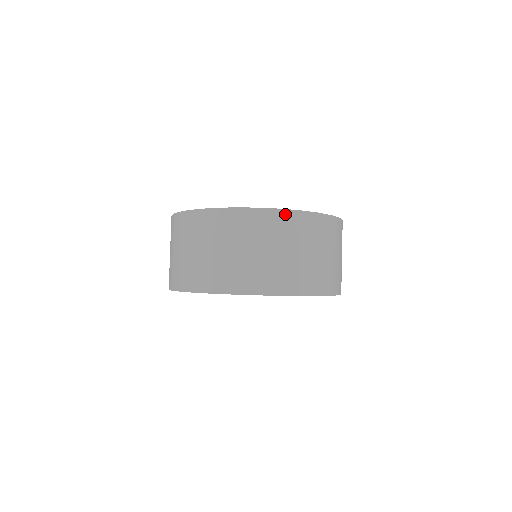
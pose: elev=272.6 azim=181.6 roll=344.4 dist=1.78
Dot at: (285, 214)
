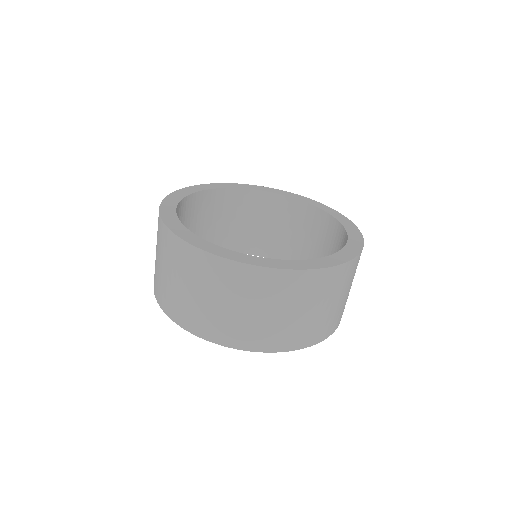
Dot at: (195, 252)
